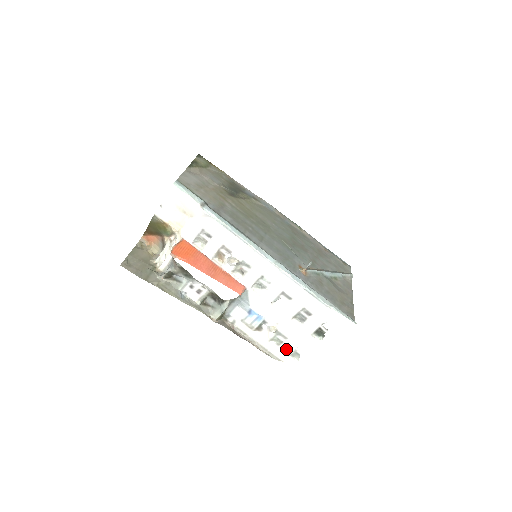
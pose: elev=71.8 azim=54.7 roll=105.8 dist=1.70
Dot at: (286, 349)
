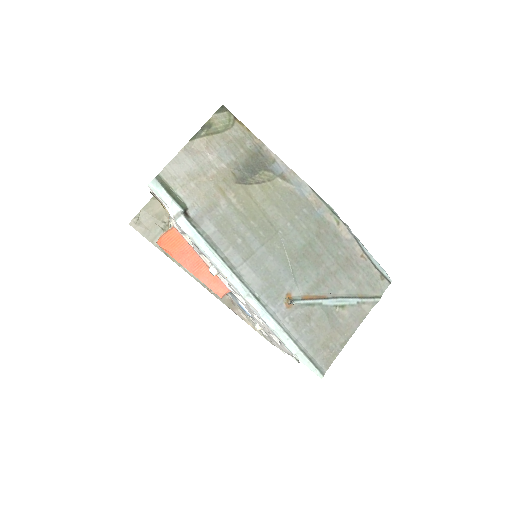
Dot at: (273, 343)
